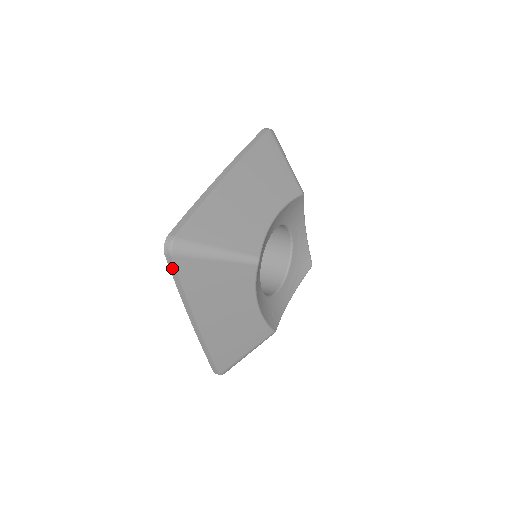
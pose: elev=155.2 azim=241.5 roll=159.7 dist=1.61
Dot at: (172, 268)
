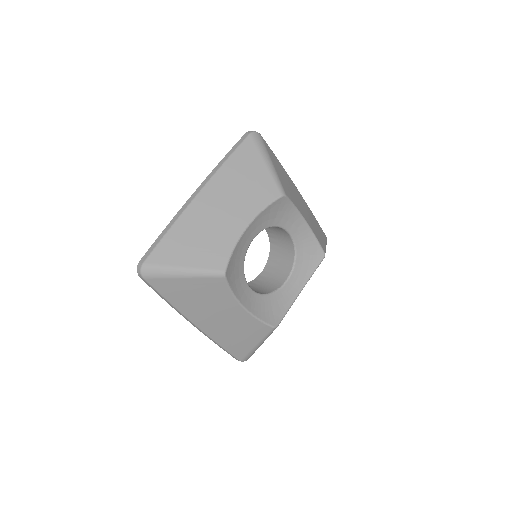
Dot at: (151, 287)
